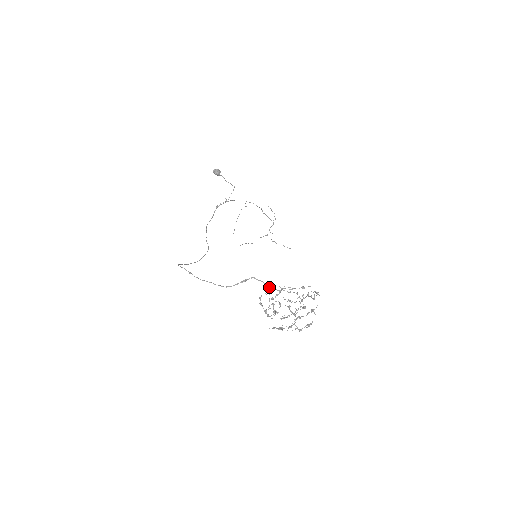
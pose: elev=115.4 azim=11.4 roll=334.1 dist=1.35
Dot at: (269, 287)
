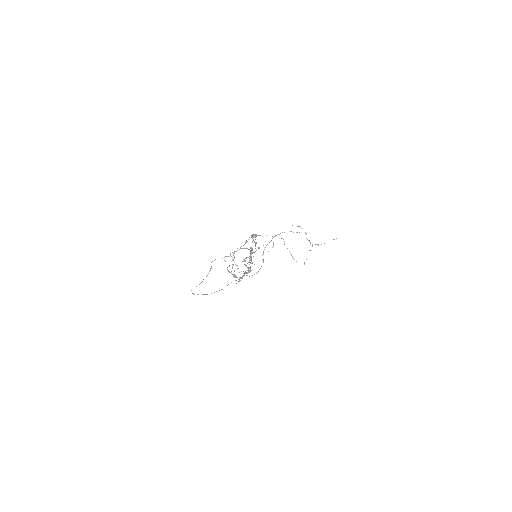
Dot at: occluded
